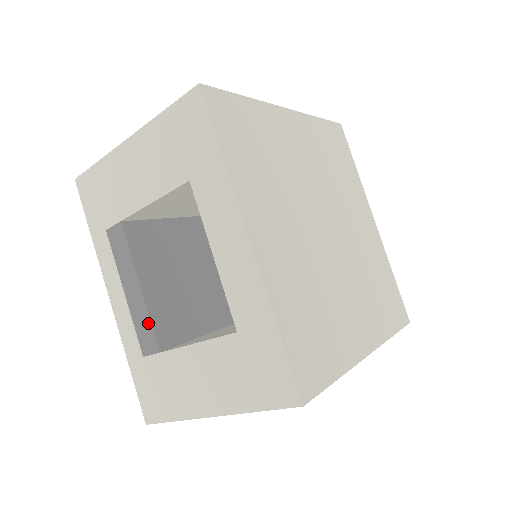
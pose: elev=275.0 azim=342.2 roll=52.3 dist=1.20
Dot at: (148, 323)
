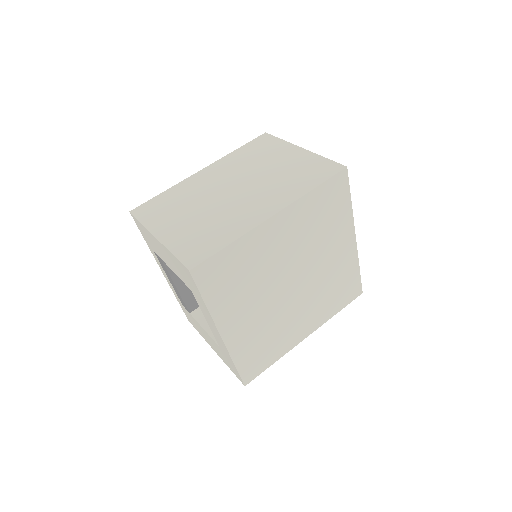
Dot at: (182, 301)
